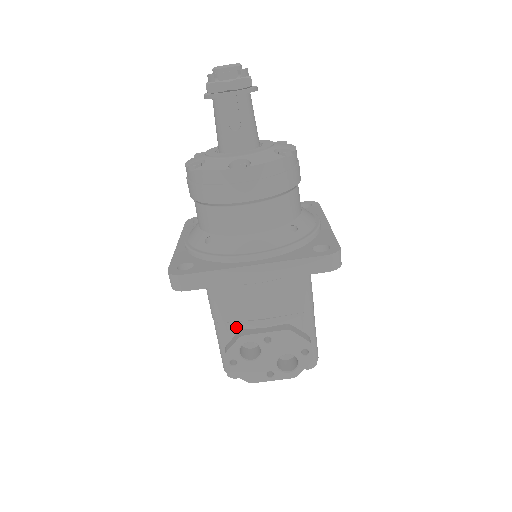
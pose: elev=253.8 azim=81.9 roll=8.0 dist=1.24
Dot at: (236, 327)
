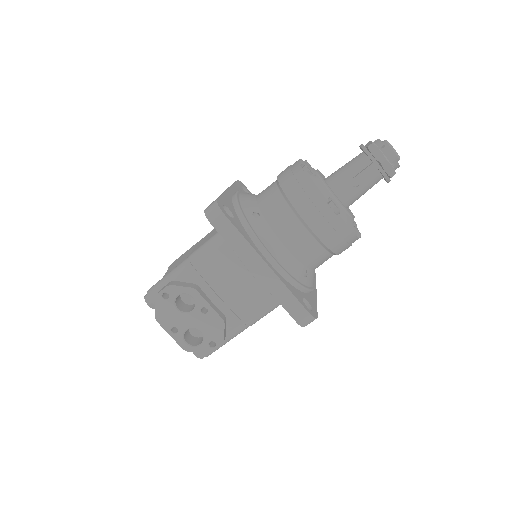
Dot at: (197, 279)
